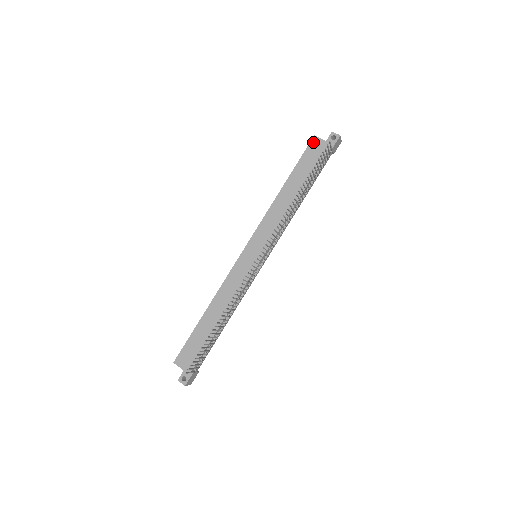
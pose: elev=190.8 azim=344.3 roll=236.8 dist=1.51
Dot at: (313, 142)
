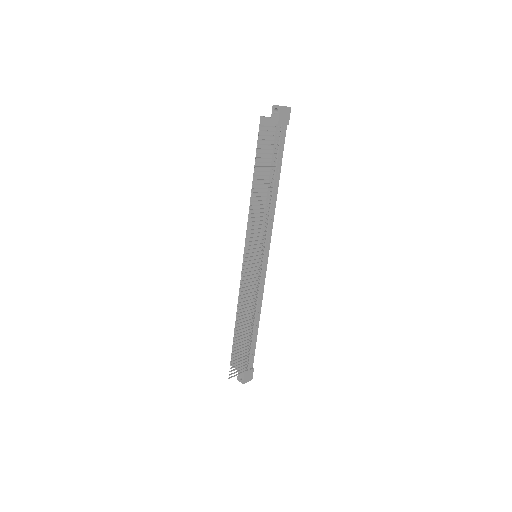
Dot at: (261, 124)
